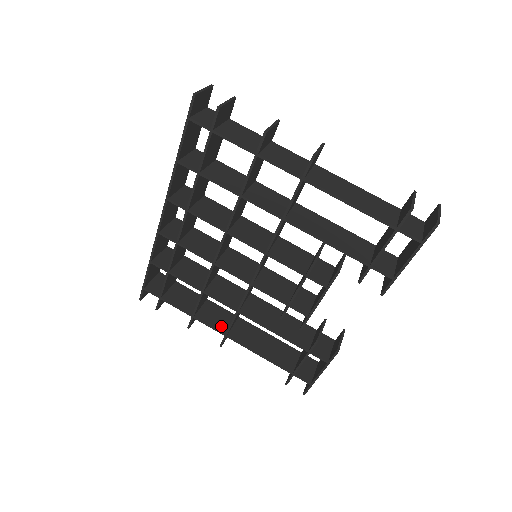
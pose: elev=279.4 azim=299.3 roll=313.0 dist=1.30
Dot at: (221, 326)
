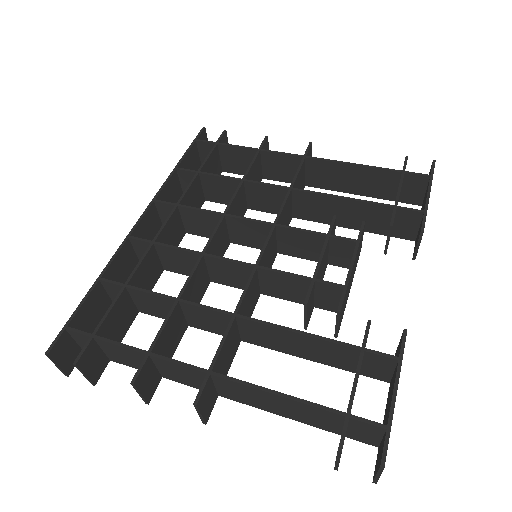
Dot at: (197, 371)
